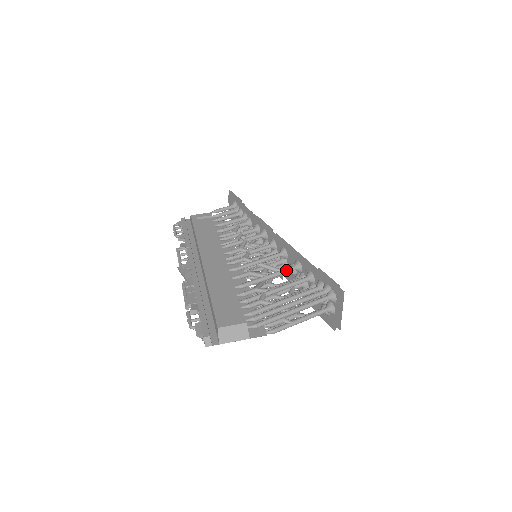
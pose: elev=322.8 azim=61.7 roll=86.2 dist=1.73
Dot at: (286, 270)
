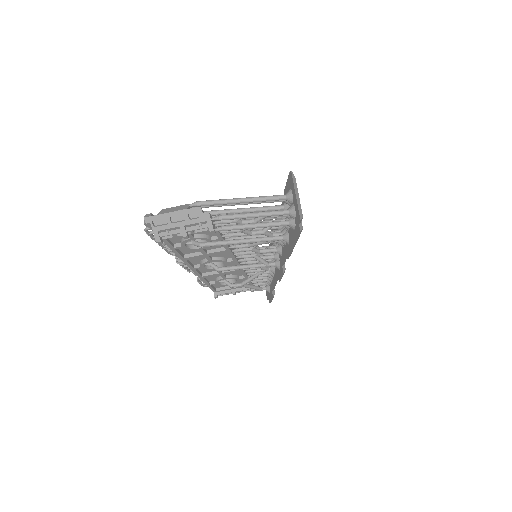
Dot at: occluded
